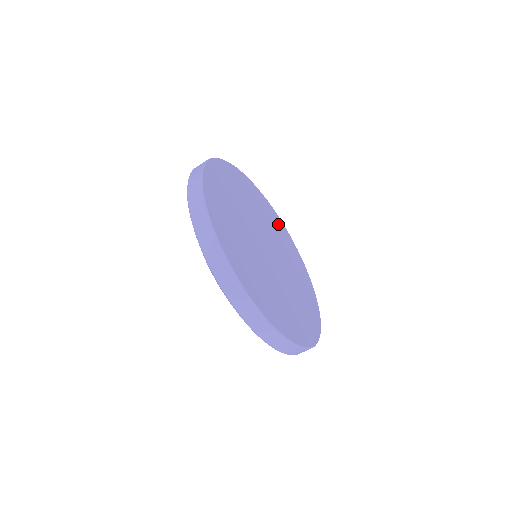
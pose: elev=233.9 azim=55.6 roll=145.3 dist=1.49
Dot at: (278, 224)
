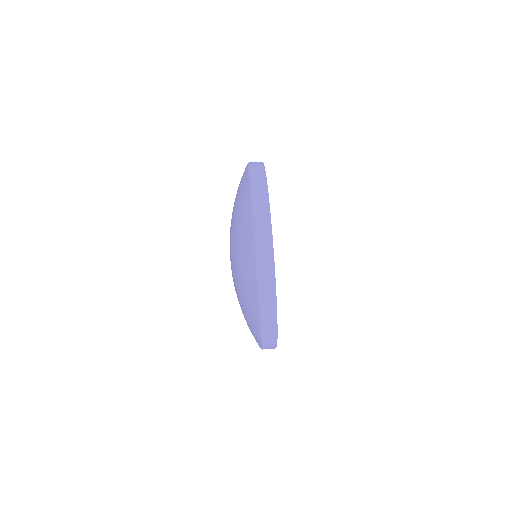
Dot at: occluded
